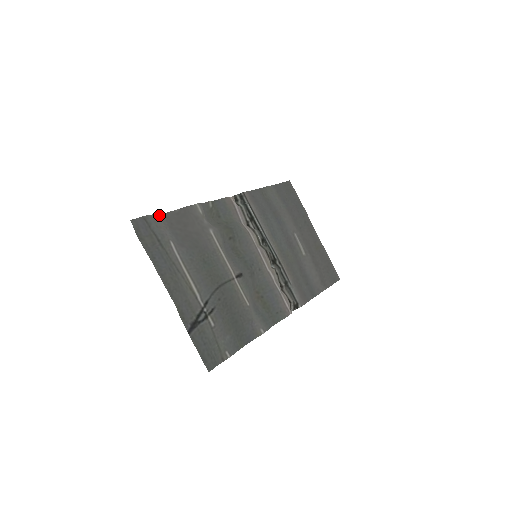
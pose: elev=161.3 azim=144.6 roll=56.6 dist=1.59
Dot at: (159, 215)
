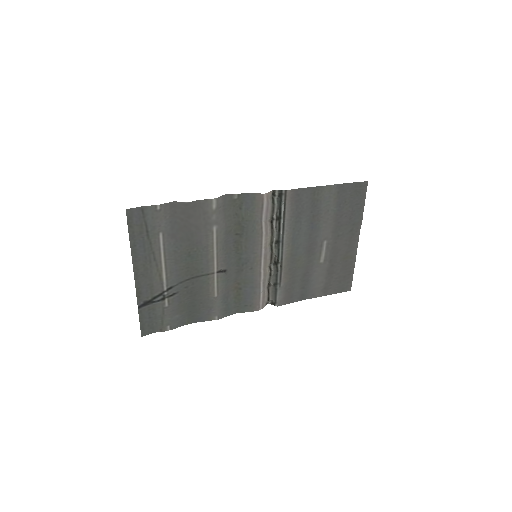
Dot at: (162, 205)
